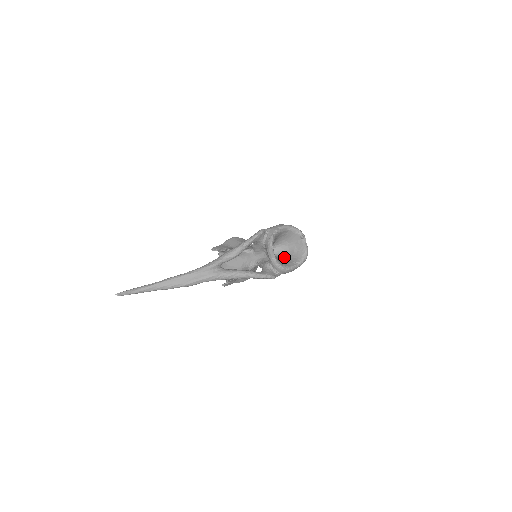
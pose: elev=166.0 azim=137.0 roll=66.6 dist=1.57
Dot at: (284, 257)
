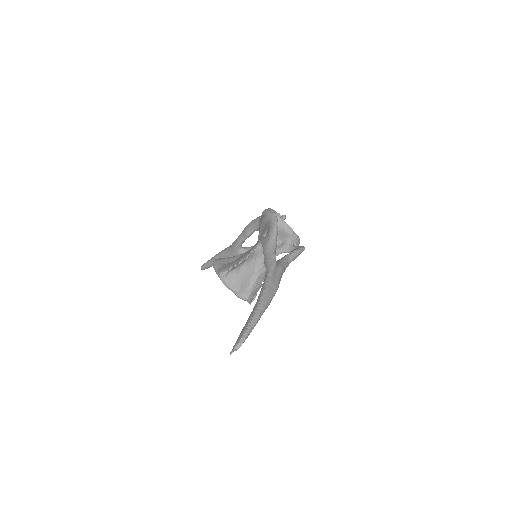
Dot at: occluded
